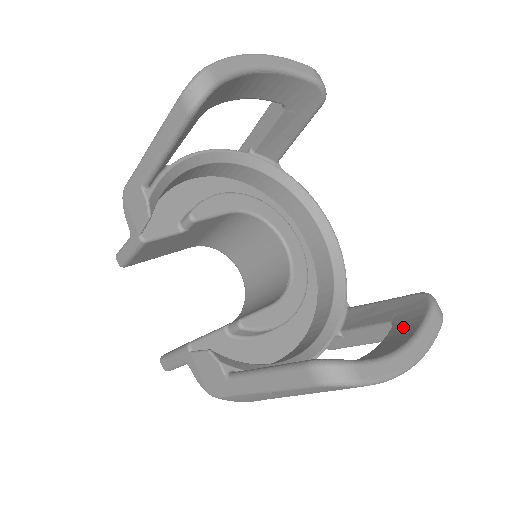
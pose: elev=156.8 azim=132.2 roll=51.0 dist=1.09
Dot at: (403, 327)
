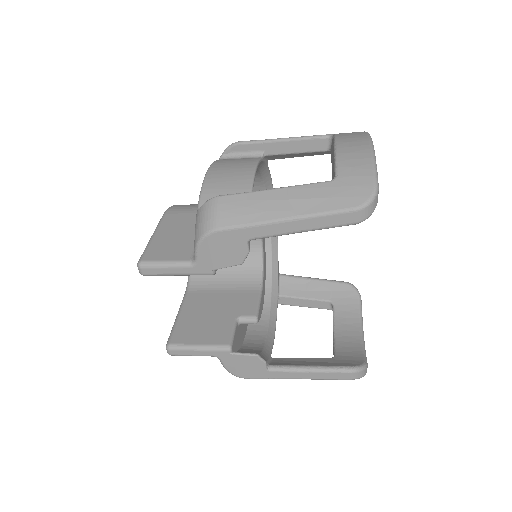
Dot at: (346, 311)
